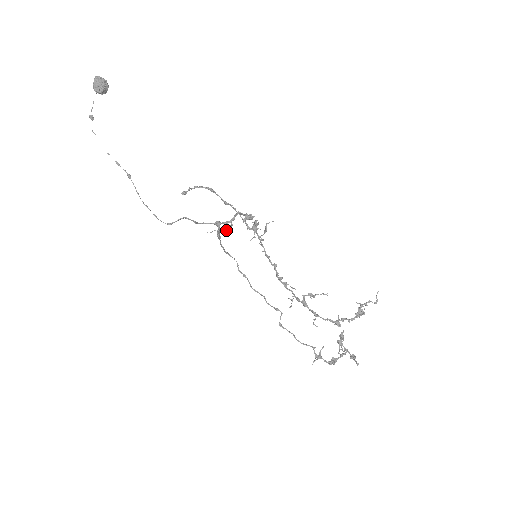
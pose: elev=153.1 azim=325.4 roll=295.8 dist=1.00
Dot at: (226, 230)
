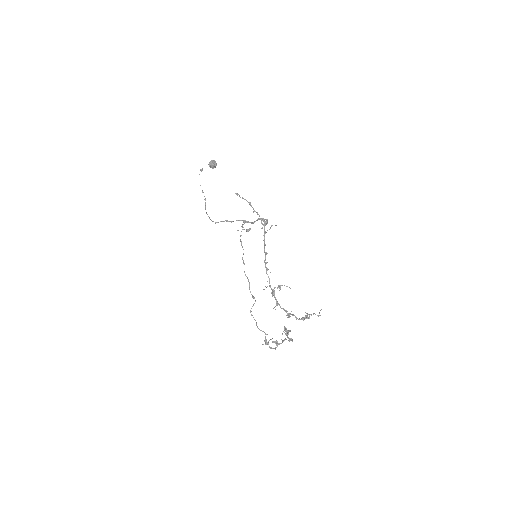
Dot at: (247, 229)
